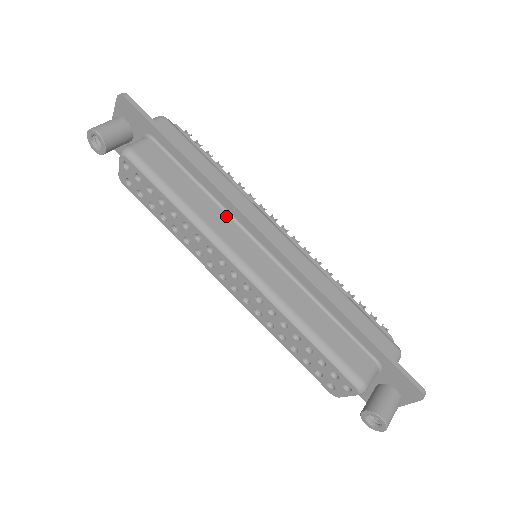
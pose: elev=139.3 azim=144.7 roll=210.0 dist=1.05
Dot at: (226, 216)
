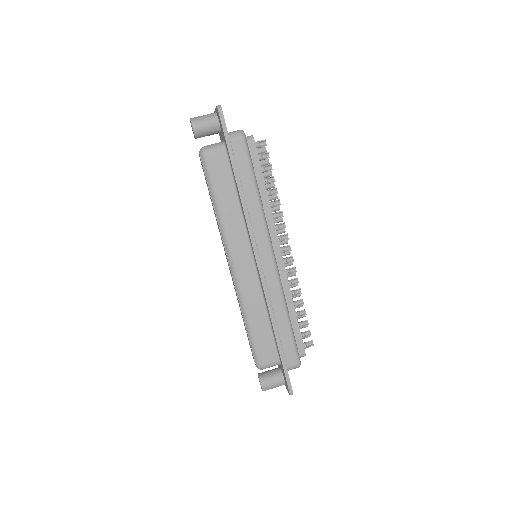
Dot at: (243, 228)
